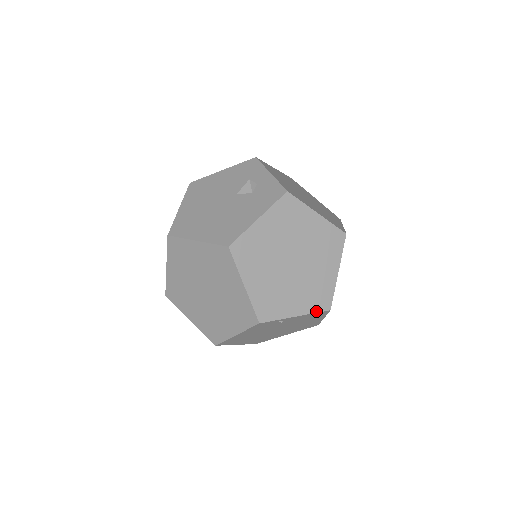
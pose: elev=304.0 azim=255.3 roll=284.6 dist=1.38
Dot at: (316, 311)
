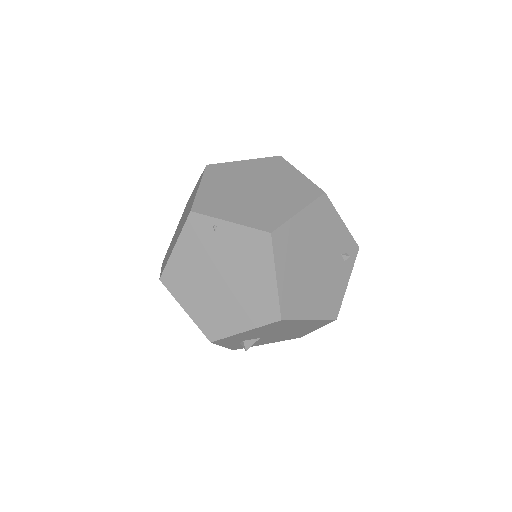
Dot at: (254, 227)
